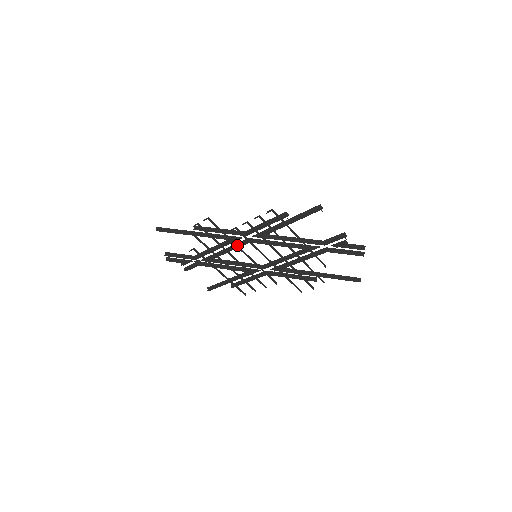
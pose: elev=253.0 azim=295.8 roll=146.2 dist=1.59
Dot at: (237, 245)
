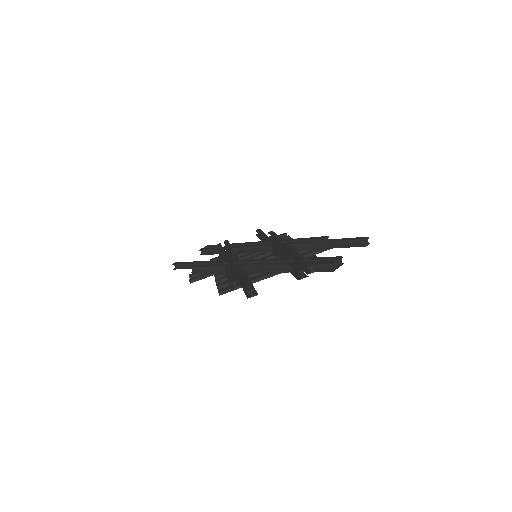
Dot at: (232, 266)
